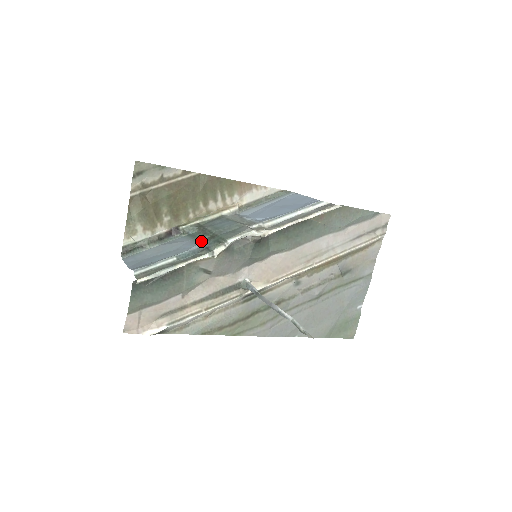
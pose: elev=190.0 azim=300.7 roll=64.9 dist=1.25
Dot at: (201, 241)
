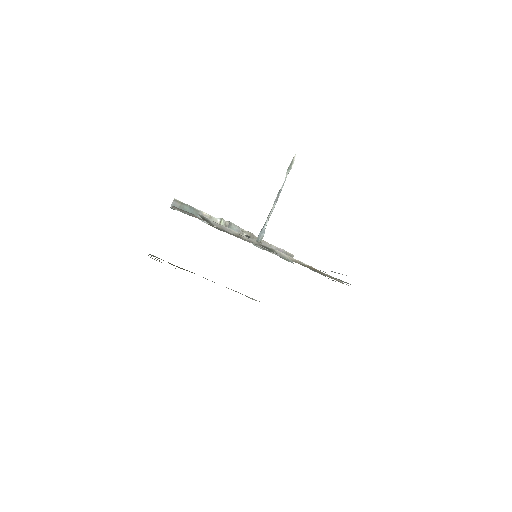
Dot at: occluded
